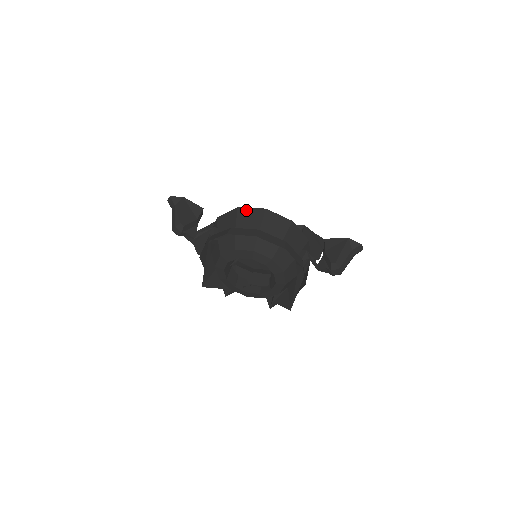
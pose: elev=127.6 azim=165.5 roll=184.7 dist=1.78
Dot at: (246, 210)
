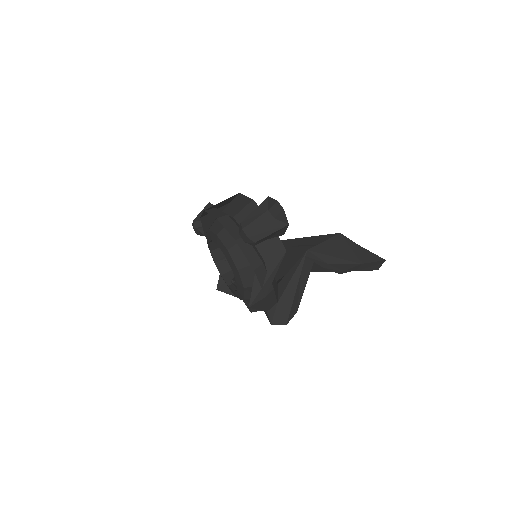
Dot at: occluded
